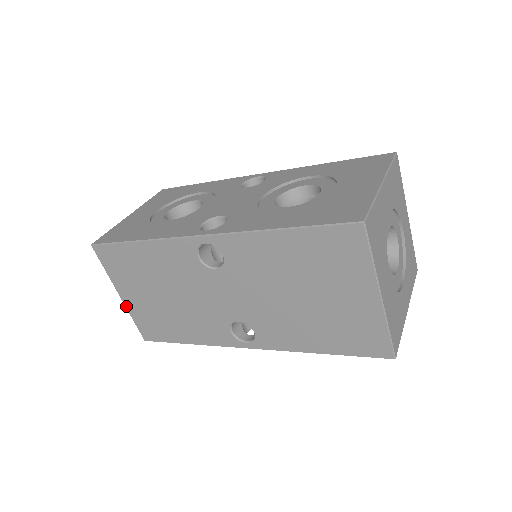
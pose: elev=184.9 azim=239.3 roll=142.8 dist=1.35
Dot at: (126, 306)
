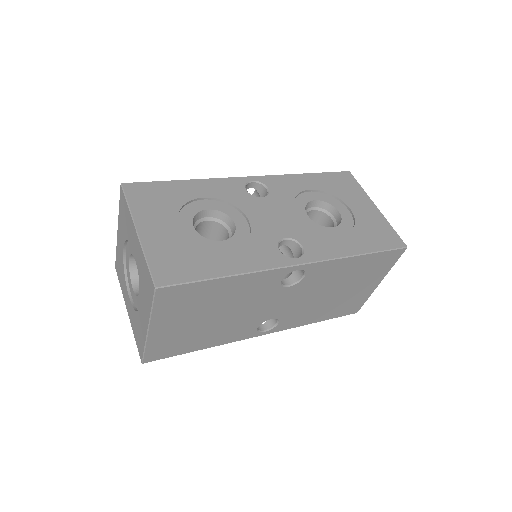
Dot at: (149, 338)
